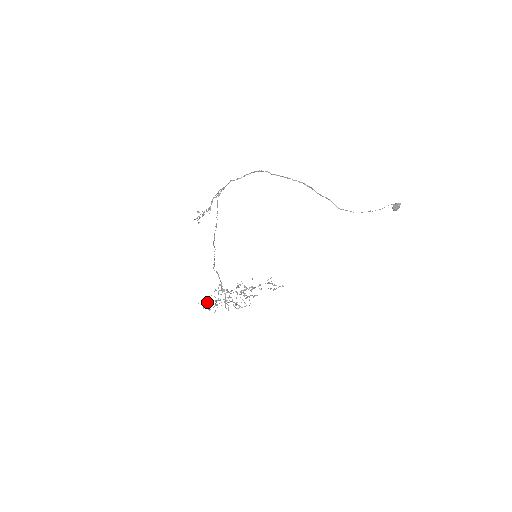
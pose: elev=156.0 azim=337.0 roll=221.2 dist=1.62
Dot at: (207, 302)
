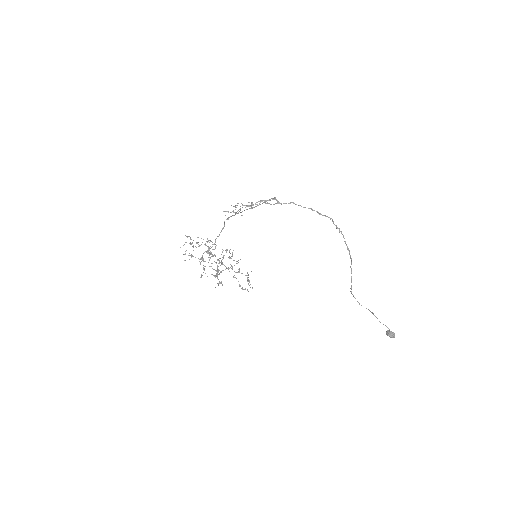
Dot at: (191, 244)
